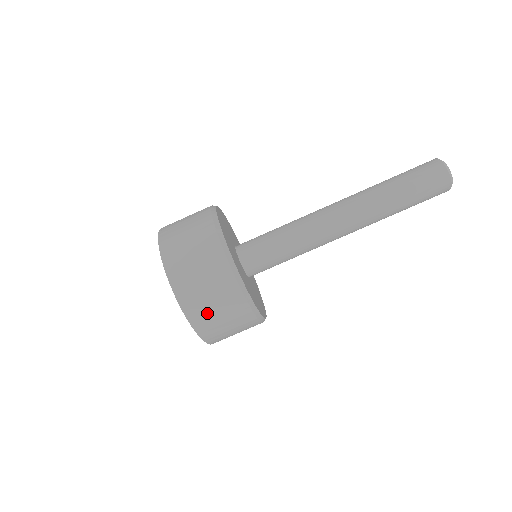
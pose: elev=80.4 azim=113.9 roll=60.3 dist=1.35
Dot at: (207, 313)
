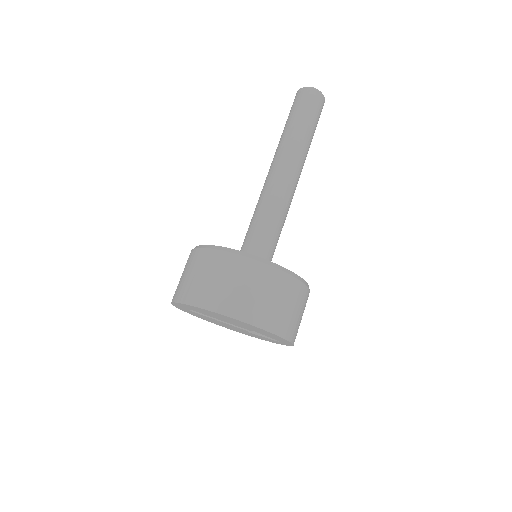
Dot at: (292, 320)
